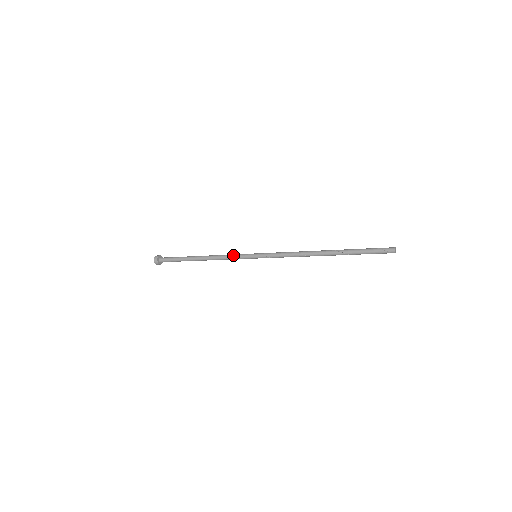
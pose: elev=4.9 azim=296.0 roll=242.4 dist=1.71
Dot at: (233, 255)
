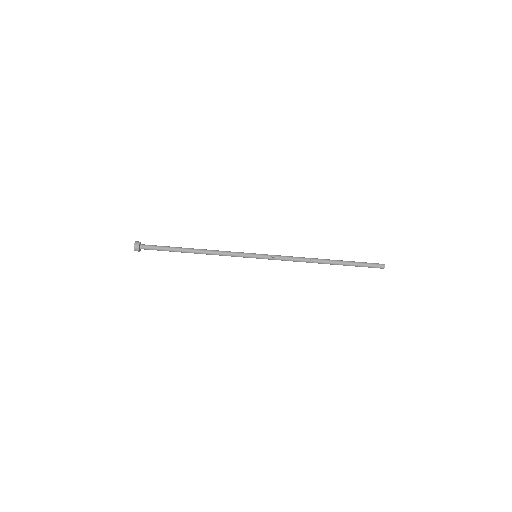
Dot at: occluded
